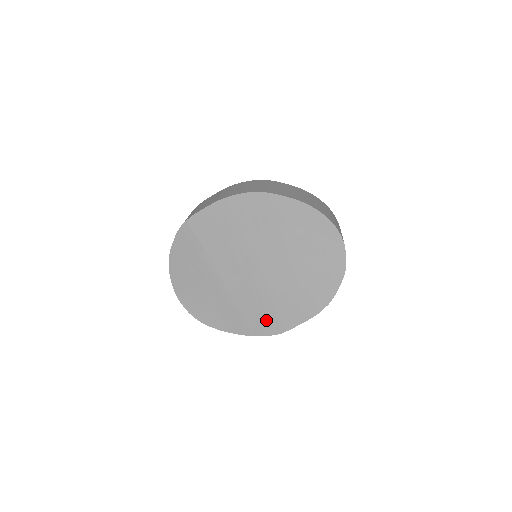
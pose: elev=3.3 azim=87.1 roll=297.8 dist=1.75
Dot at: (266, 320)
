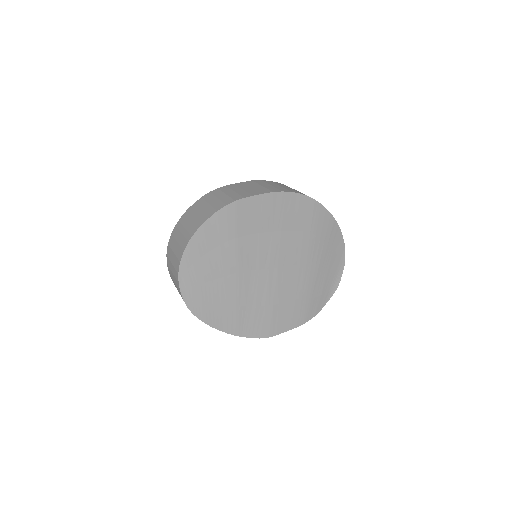
Dot at: (260, 322)
